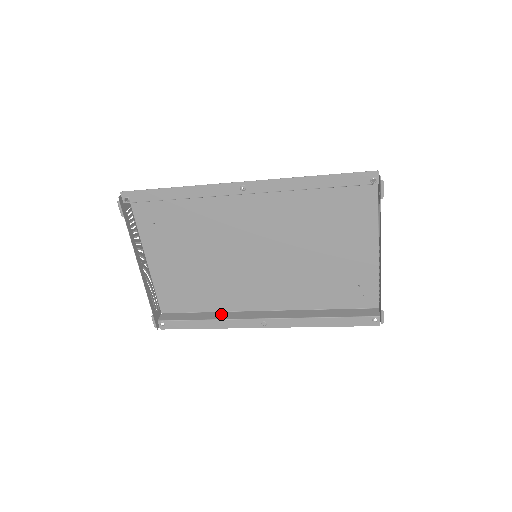
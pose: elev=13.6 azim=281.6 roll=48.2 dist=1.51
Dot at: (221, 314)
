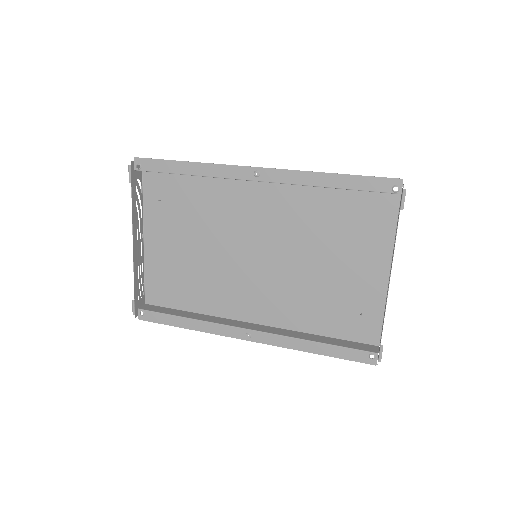
Dot at: (206, 316)
